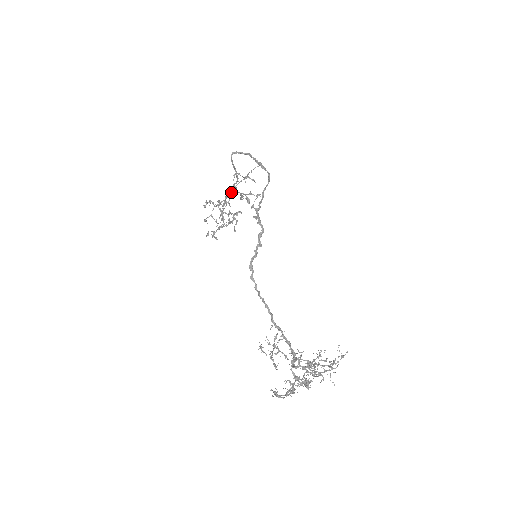
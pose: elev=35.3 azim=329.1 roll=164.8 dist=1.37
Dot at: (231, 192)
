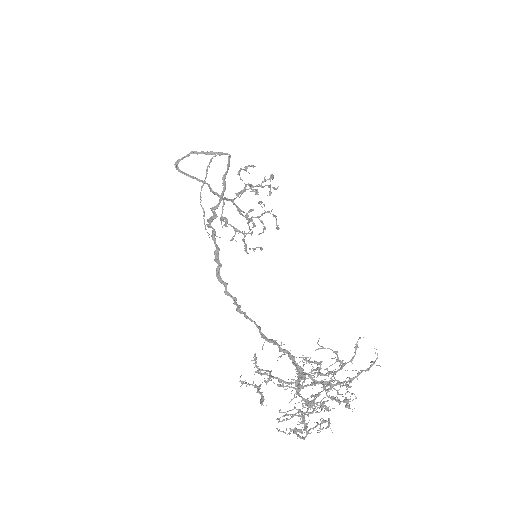
Dot at: occluded
